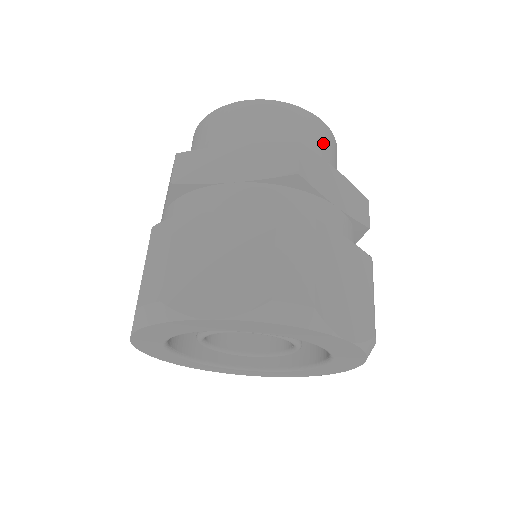
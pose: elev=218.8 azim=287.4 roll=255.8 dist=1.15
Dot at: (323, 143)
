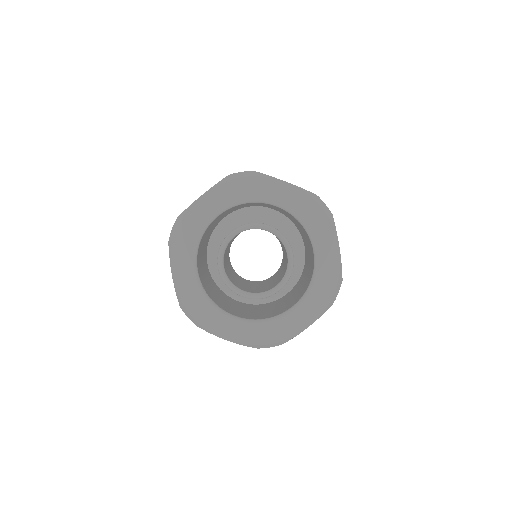
Dot at: occluded
